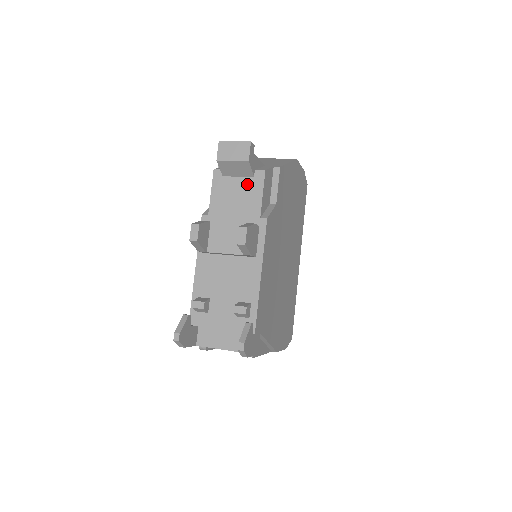
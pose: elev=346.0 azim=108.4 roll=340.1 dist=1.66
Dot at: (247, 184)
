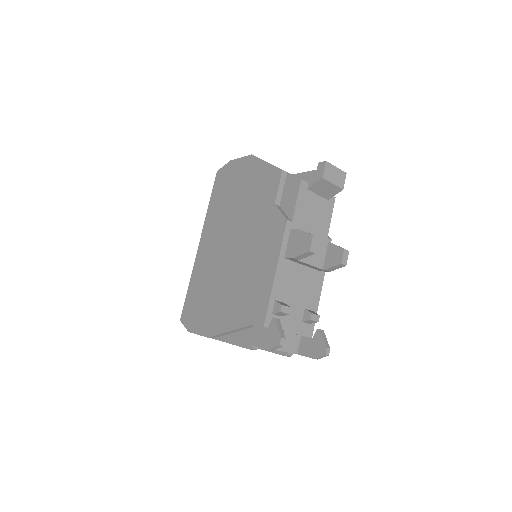
Dot at: (323, 204)
